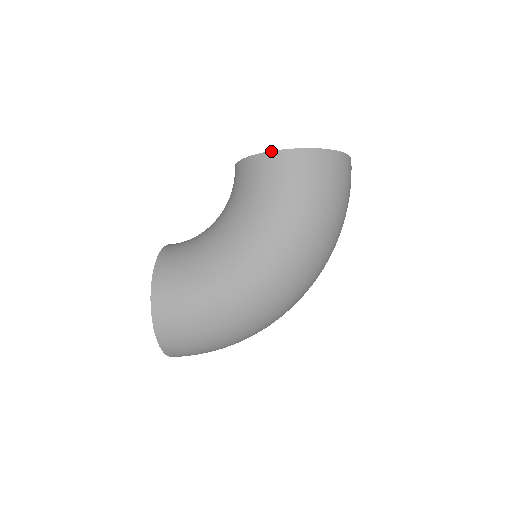
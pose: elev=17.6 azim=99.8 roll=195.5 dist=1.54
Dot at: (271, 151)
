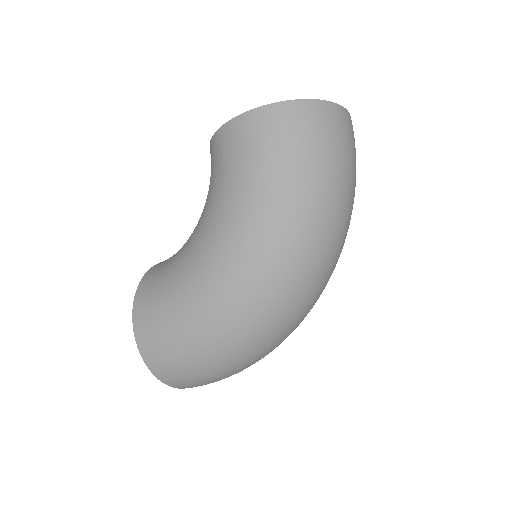
Dot at: (226, 122)
